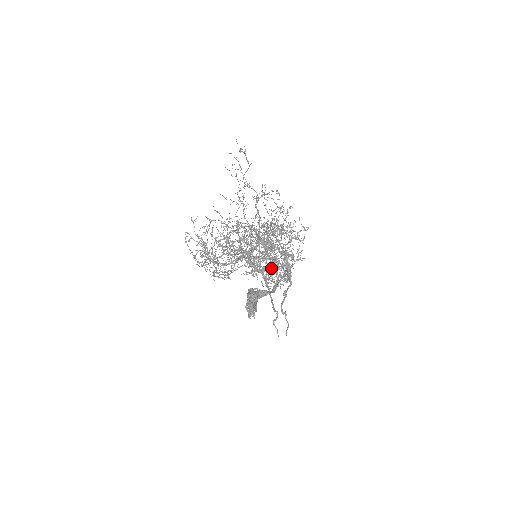
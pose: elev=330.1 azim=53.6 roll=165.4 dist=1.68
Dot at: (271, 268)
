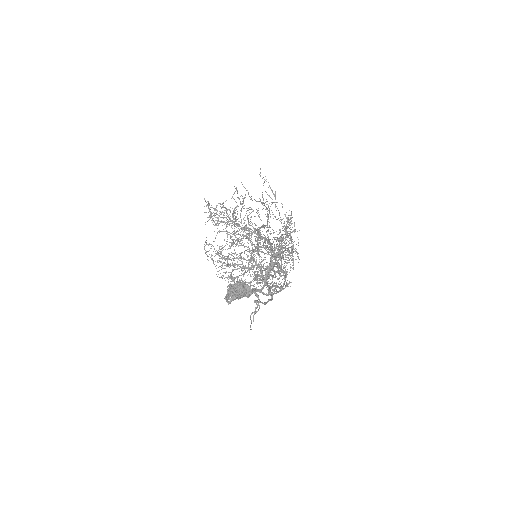
Dot at: (269, 270)
